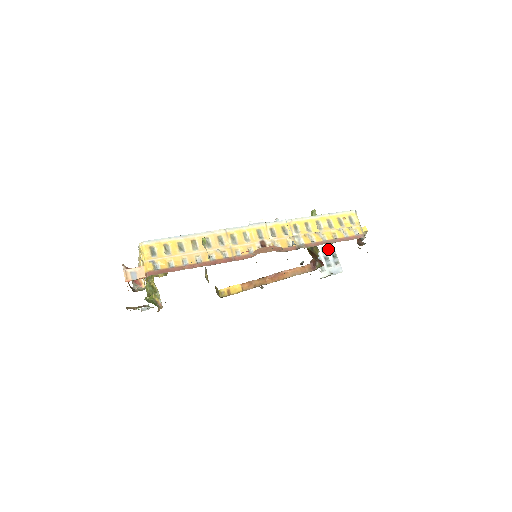
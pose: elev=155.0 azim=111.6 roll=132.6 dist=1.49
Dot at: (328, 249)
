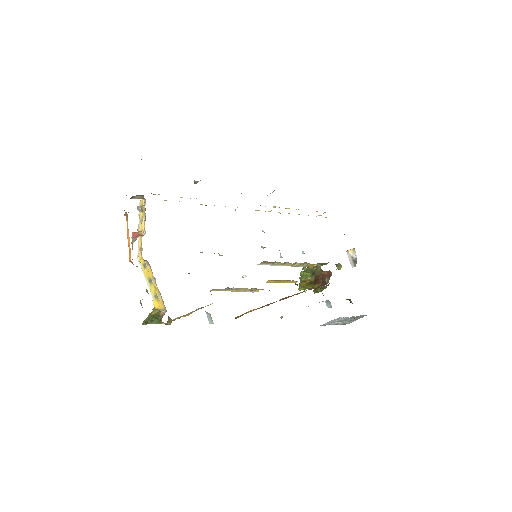
Dot at: (344, 319)
